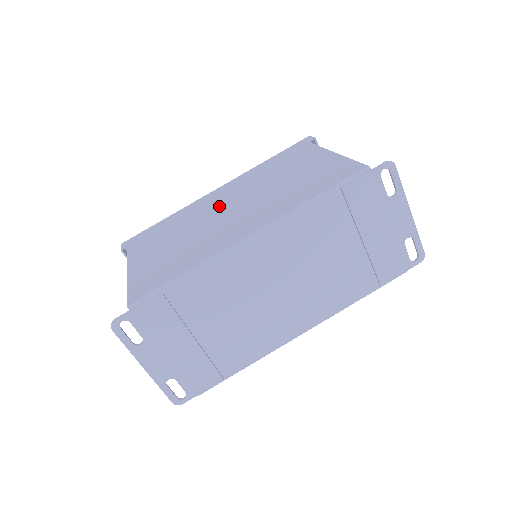
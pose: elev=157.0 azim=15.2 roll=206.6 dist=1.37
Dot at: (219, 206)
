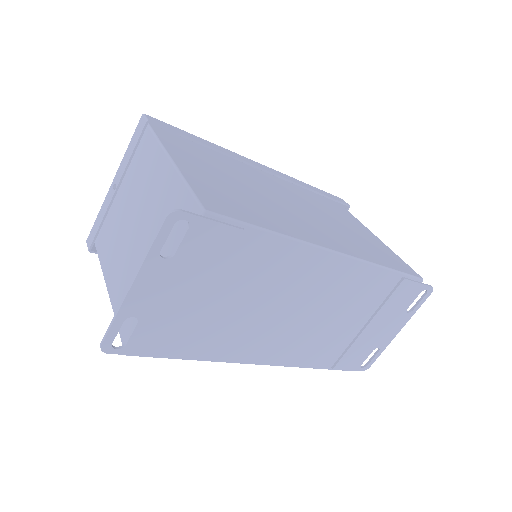
Dot at: (272, 185)
